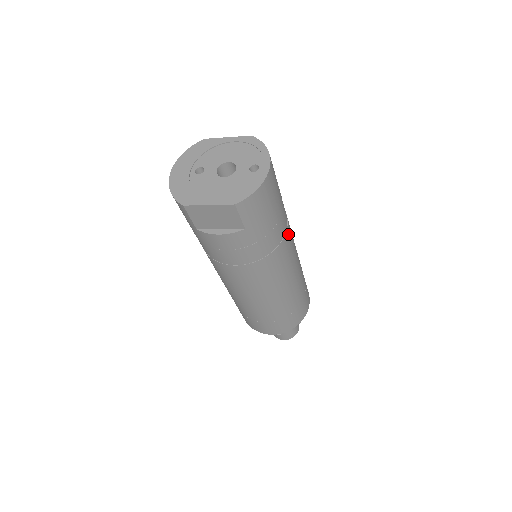
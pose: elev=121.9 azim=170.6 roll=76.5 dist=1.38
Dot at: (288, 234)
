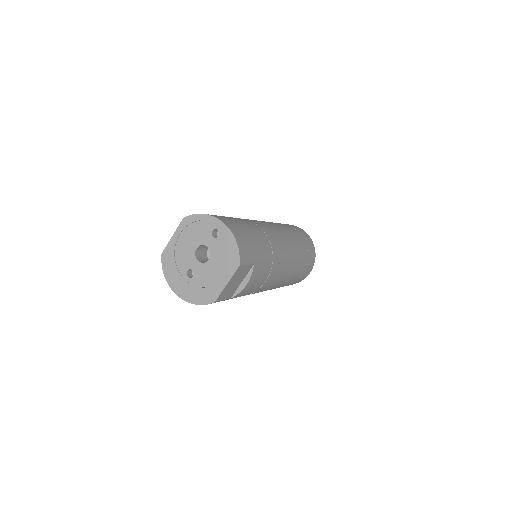
Dot at: (262, 227)
